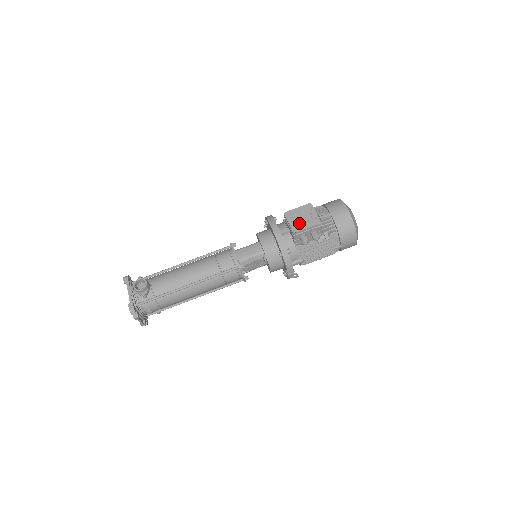
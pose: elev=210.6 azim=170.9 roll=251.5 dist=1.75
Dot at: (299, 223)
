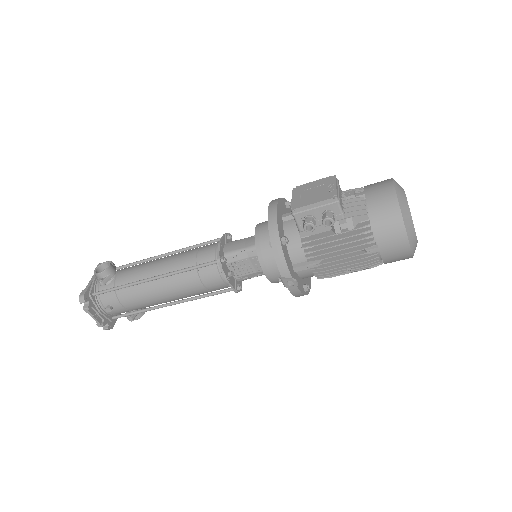
Dot at: (305, 198)
